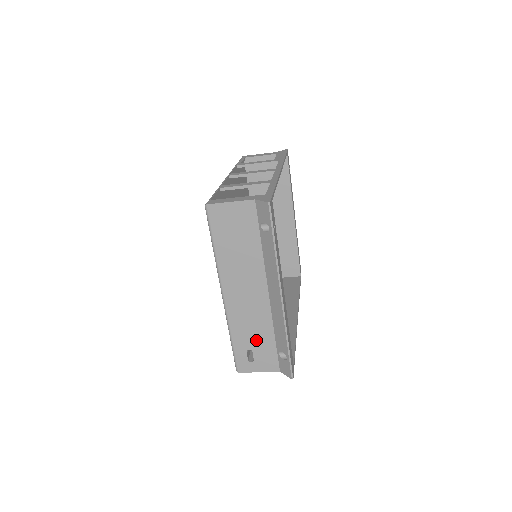
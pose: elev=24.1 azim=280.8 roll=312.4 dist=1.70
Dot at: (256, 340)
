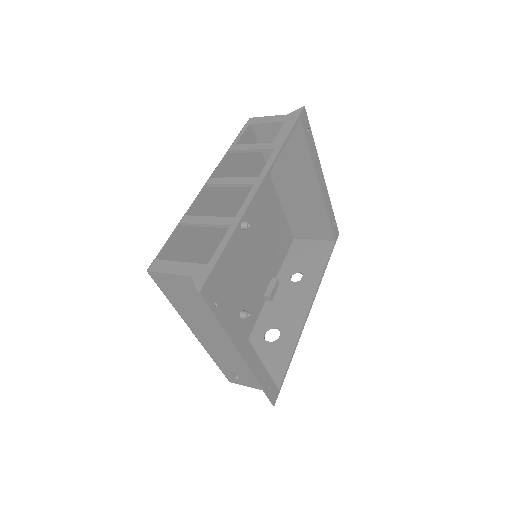
Dot at: (236, 368)
